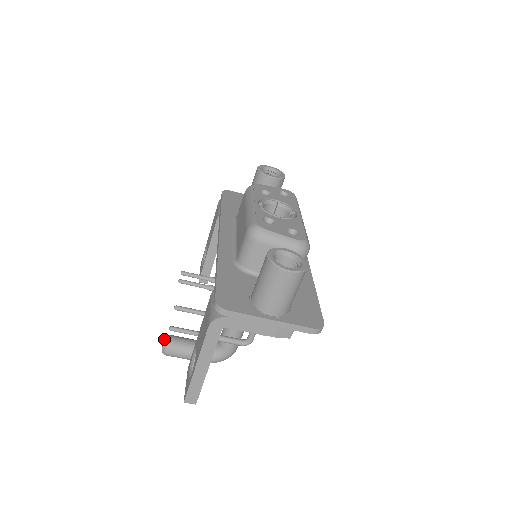
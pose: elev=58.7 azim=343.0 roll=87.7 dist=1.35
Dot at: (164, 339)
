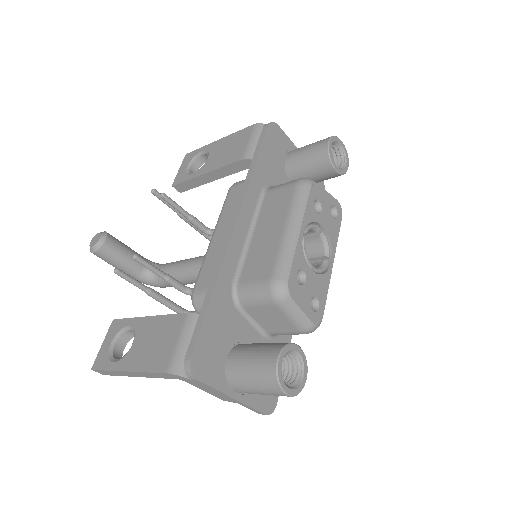
Dot at: (99, 239)
